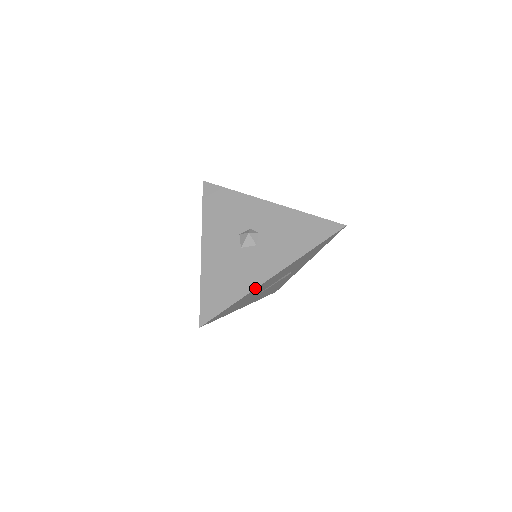
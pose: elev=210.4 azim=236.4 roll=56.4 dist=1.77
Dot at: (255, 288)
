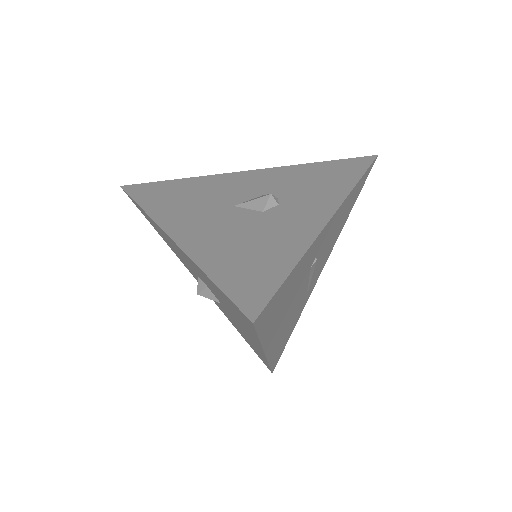
Dot at: occluded
